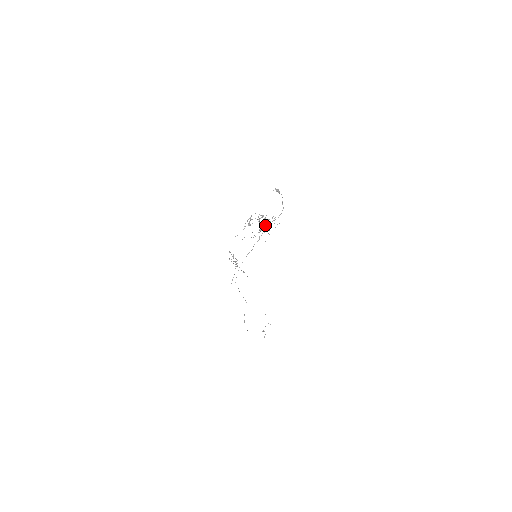
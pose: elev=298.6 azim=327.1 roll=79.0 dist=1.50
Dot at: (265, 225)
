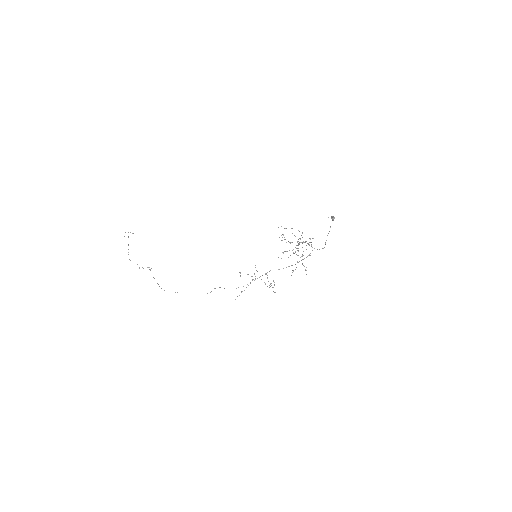
Dot at: (298, 243)
